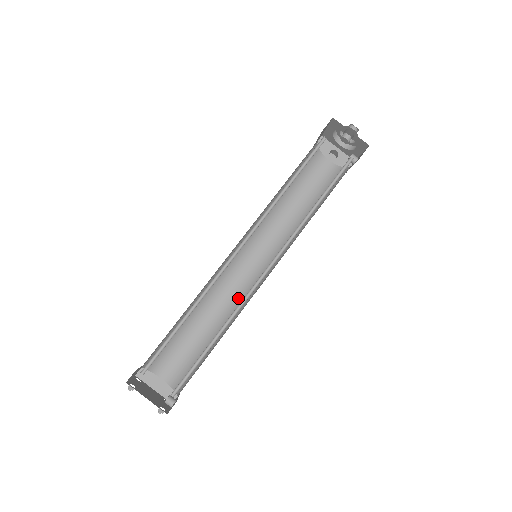
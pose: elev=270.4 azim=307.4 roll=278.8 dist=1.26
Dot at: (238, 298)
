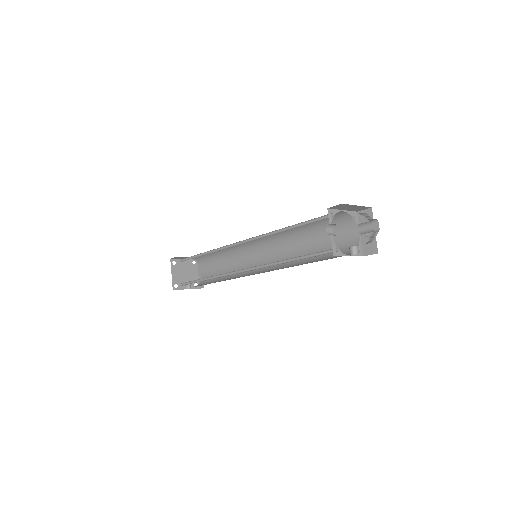
Dot at: occluded
